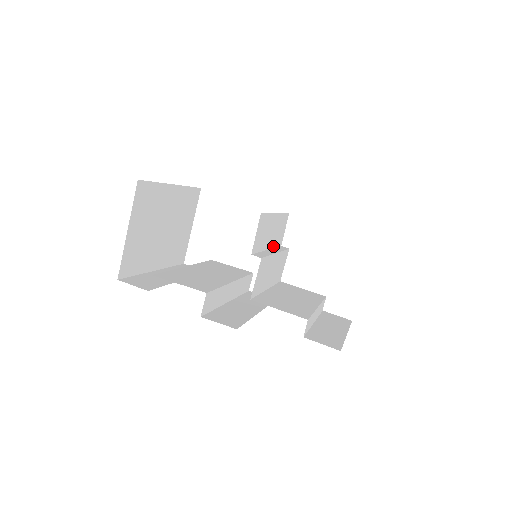
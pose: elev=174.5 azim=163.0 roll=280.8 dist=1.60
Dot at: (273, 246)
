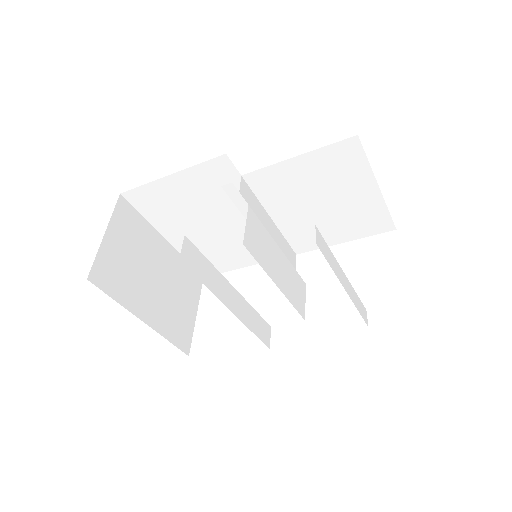
Dot at: occluded
